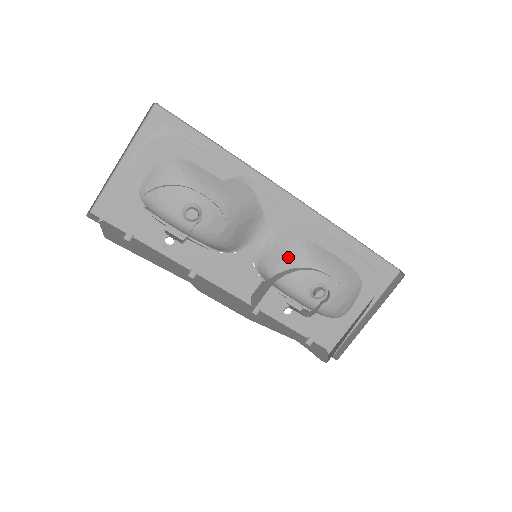
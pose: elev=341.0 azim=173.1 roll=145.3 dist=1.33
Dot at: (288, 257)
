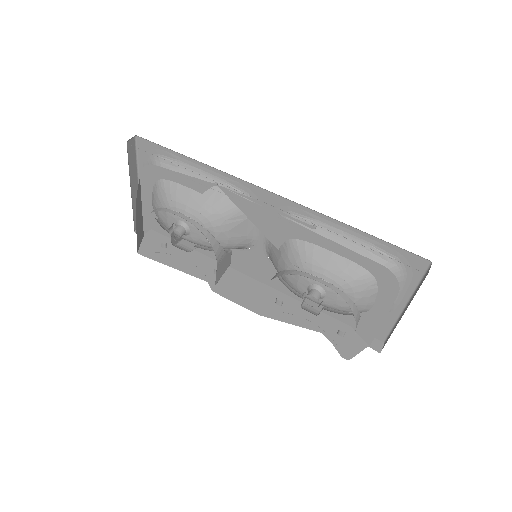
Dot at: (282, 257)
